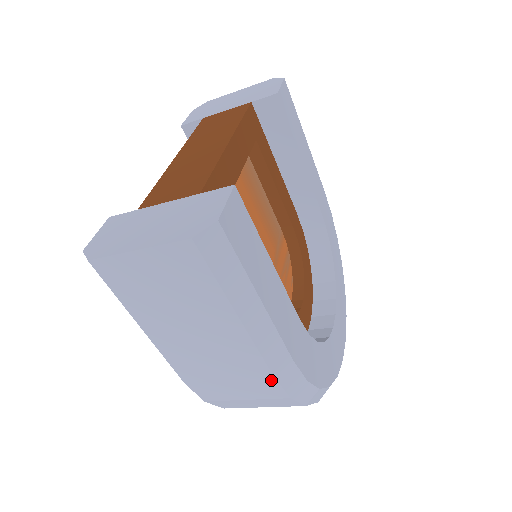
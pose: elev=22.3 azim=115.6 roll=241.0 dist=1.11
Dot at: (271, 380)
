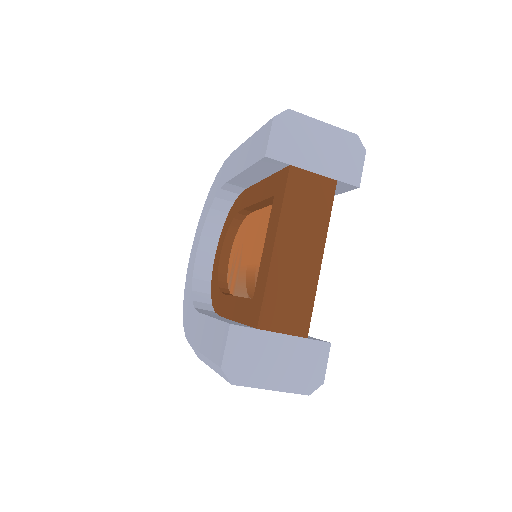
Dot at: occluded
